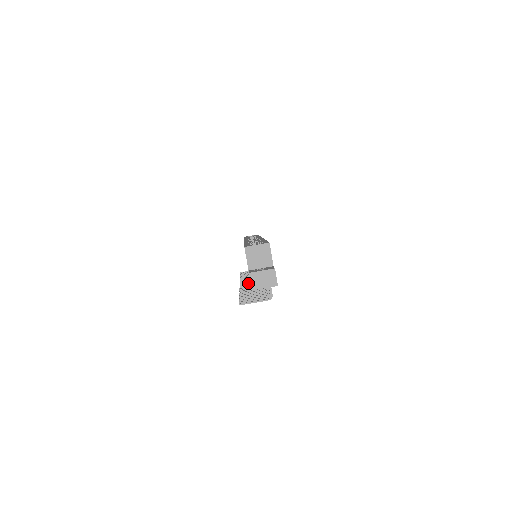
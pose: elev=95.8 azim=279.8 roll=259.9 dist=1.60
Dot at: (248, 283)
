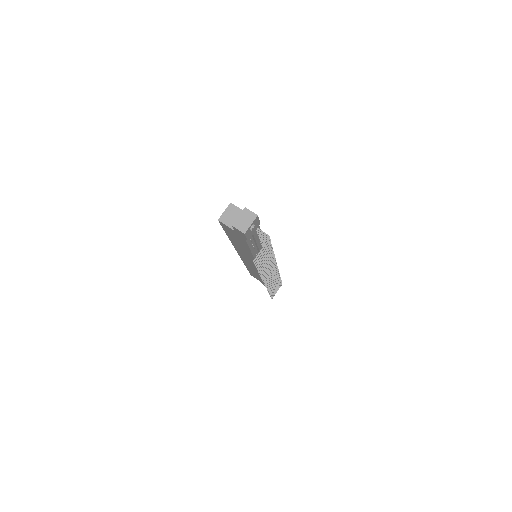
Dot at: (268, 278)
